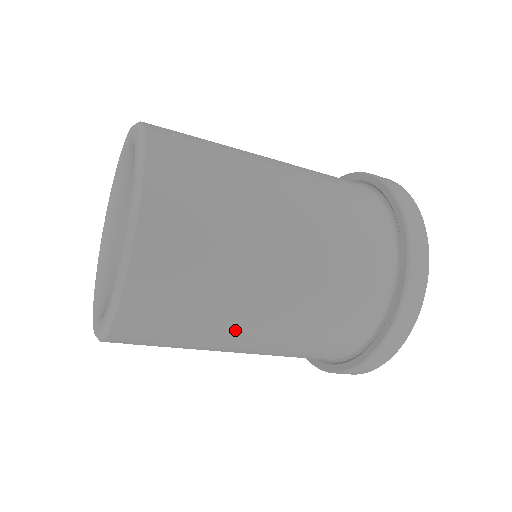
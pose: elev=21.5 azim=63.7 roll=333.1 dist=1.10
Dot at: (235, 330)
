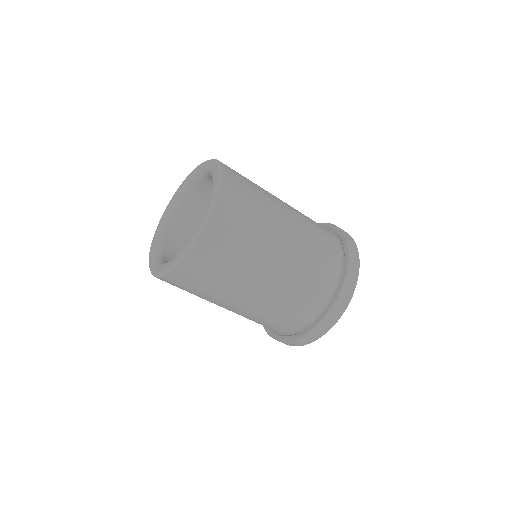
Dot at: (277, 216)
